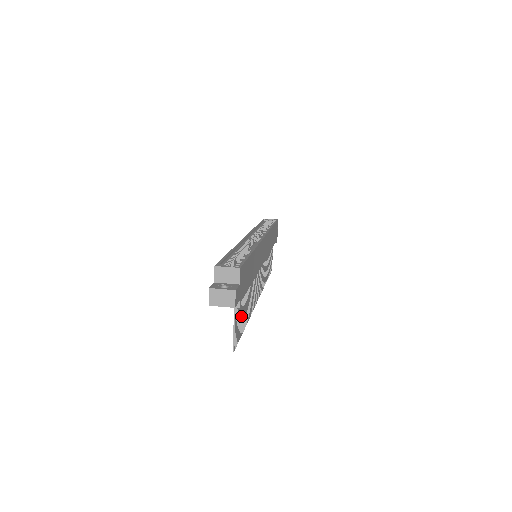
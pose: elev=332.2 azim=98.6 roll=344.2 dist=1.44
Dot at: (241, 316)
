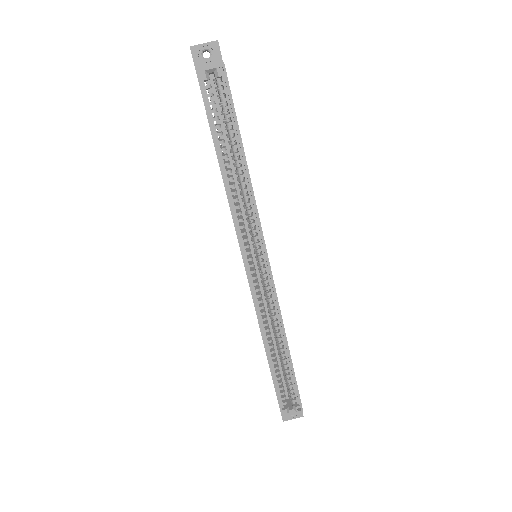
Dot at: occluded
